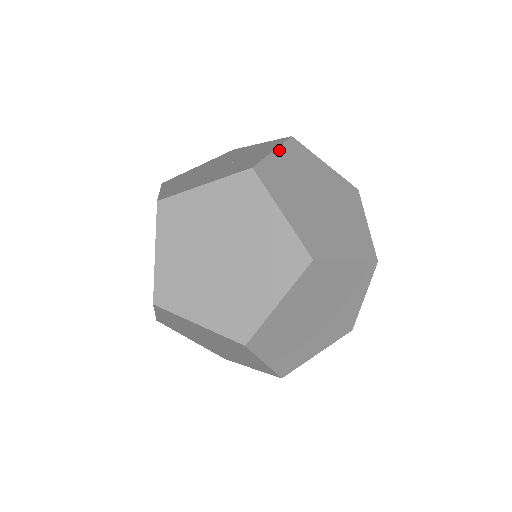
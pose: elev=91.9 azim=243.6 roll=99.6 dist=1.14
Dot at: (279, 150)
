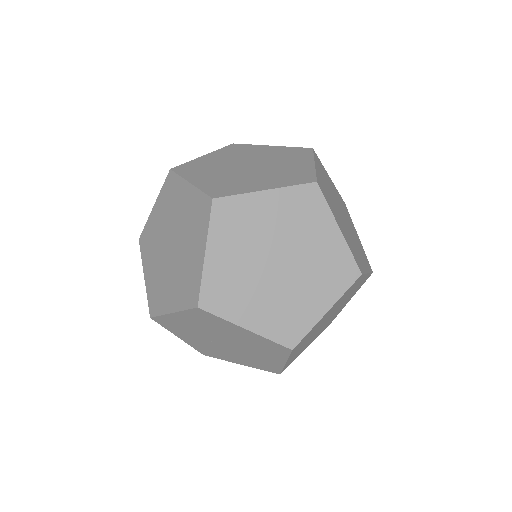
Dot at: (333, 184)
